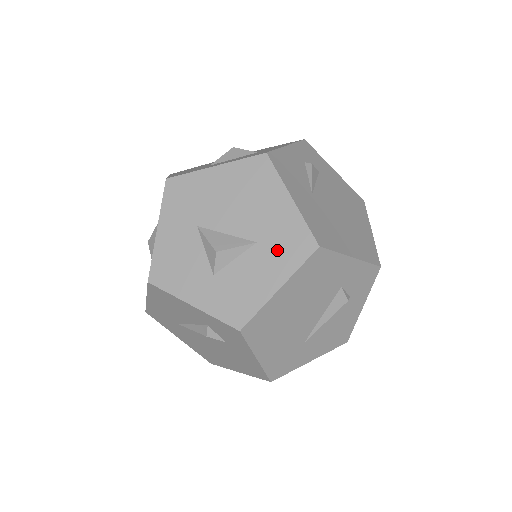
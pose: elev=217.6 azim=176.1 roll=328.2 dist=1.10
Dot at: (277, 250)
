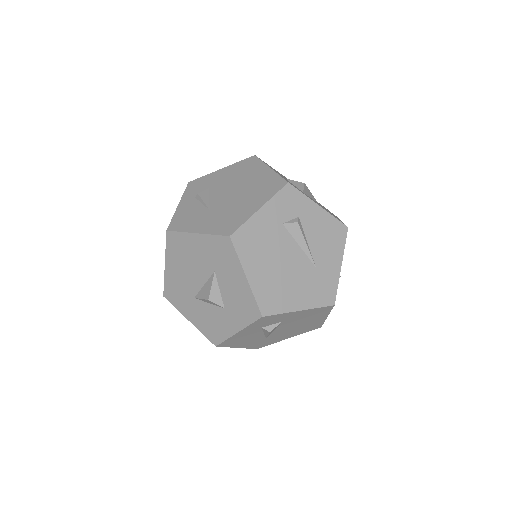
Dot at: (223, 263)
